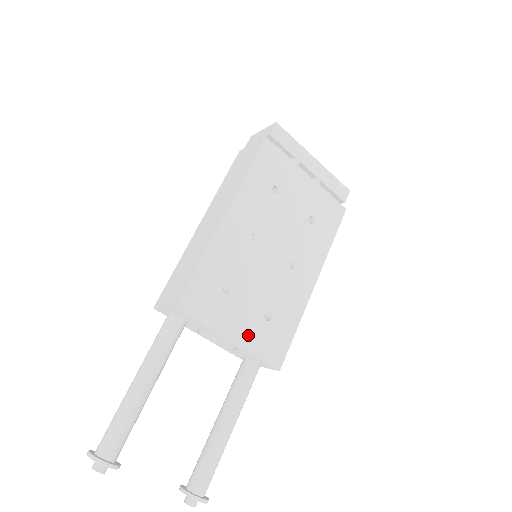
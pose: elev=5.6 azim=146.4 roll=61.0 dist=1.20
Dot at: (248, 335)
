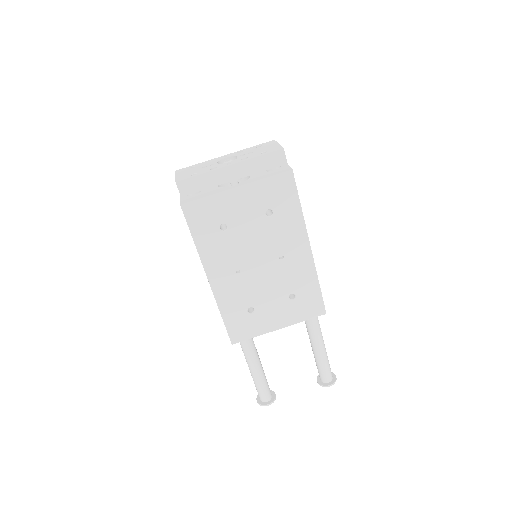
Dot at: (287, 317)
